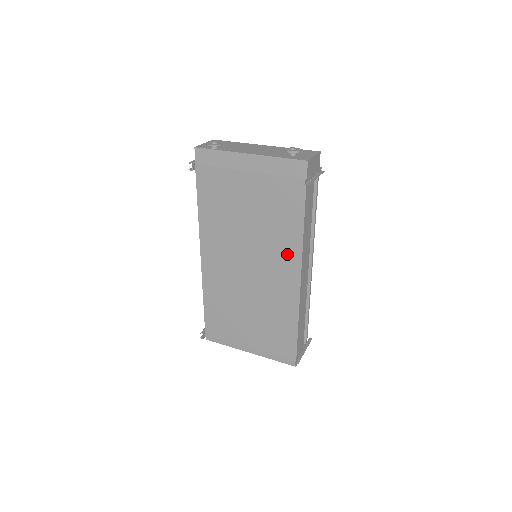
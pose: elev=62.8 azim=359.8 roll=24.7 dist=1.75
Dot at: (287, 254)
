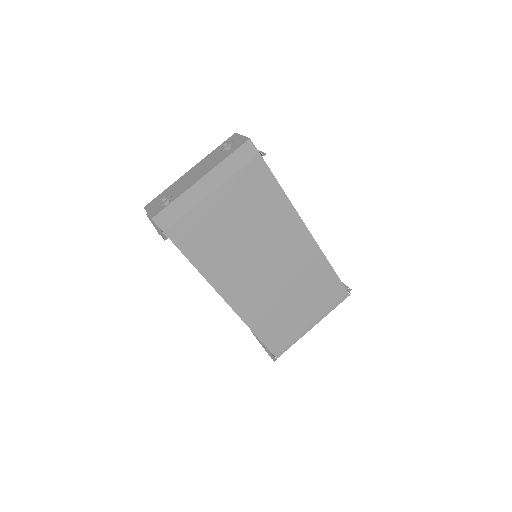
Dot at: (286, 222)
